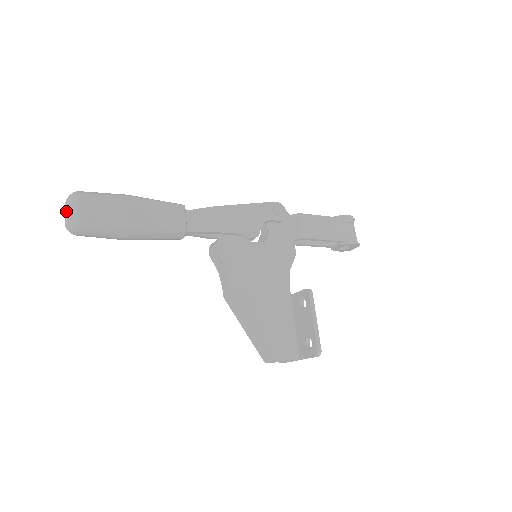
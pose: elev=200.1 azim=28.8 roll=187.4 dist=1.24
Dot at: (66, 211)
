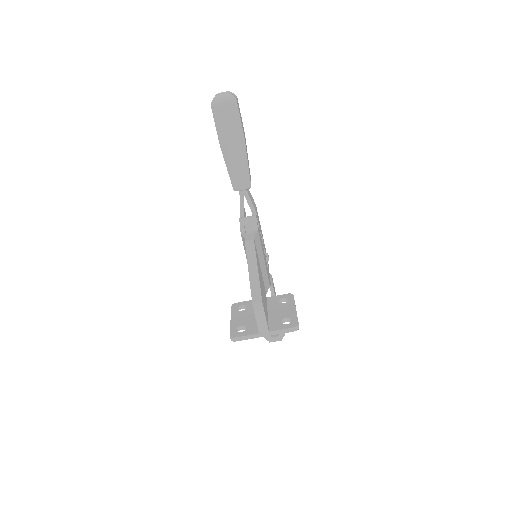
Dot at: (227, 92)
